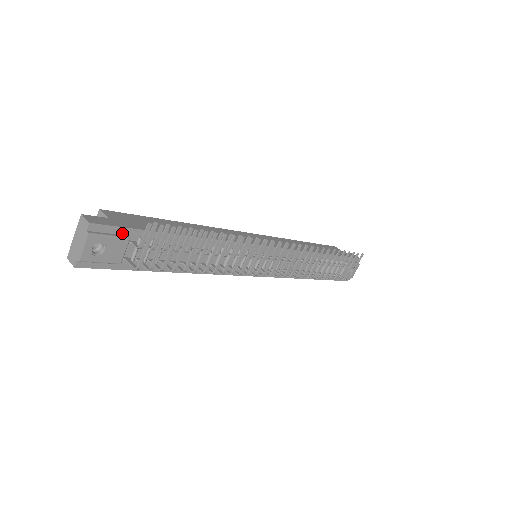
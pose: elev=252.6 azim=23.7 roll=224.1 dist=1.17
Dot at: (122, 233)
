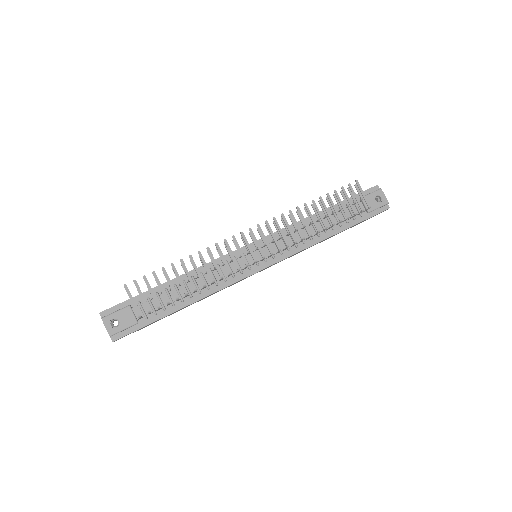
Dot at: (124, 306)
